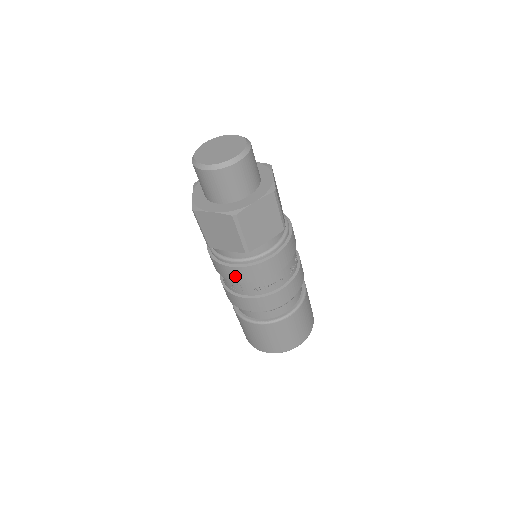
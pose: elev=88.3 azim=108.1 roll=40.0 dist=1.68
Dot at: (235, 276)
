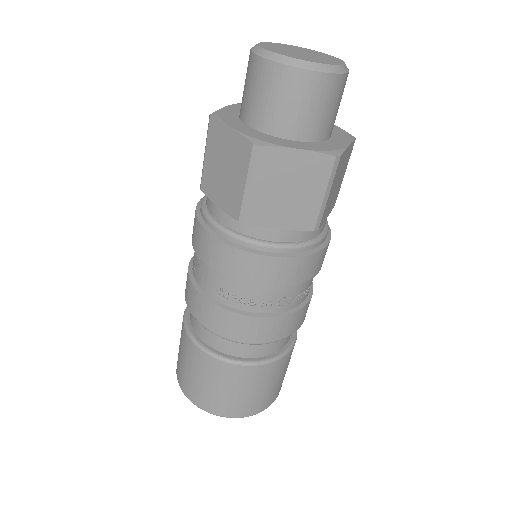
Dot at: (206, 251)
